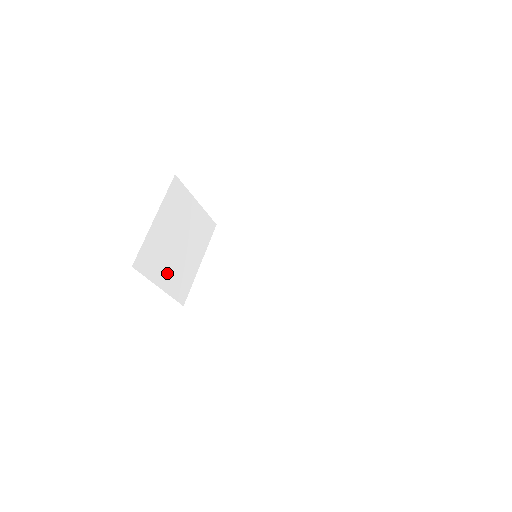
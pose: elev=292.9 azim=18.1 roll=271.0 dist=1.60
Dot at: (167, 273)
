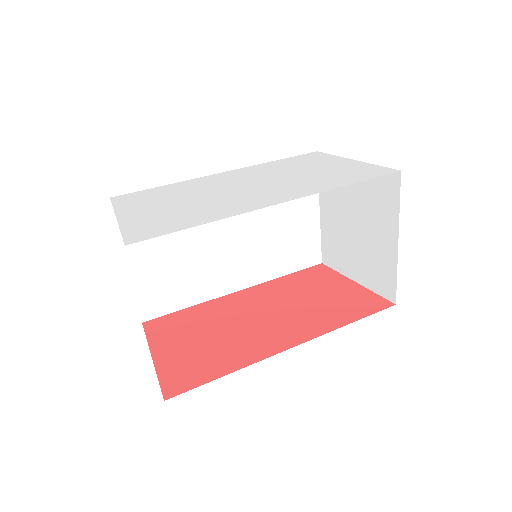
Dot at: occluded
